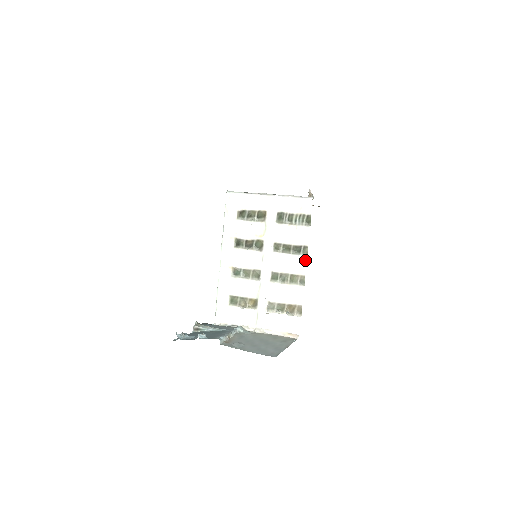
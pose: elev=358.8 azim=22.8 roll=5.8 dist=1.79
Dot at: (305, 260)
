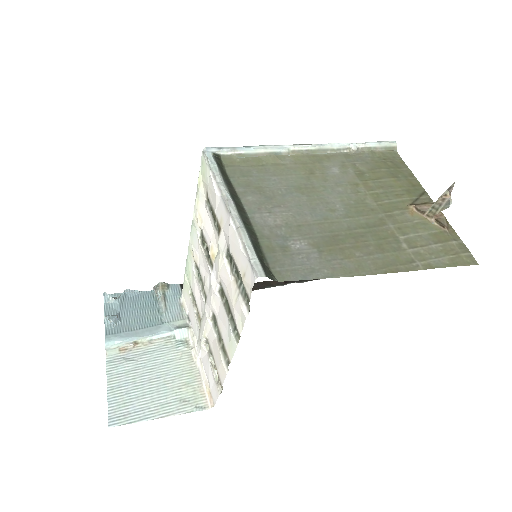
Dot at: (235, 346)
